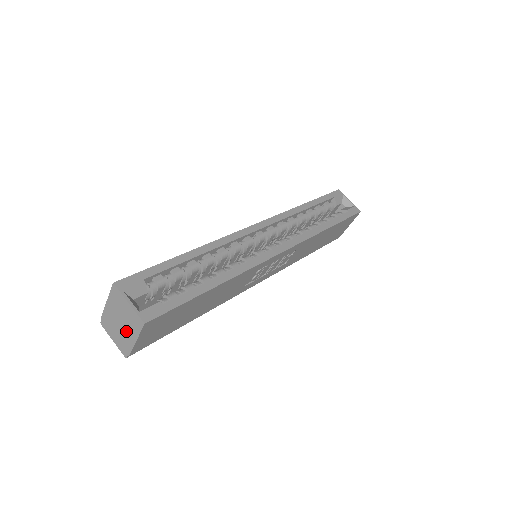
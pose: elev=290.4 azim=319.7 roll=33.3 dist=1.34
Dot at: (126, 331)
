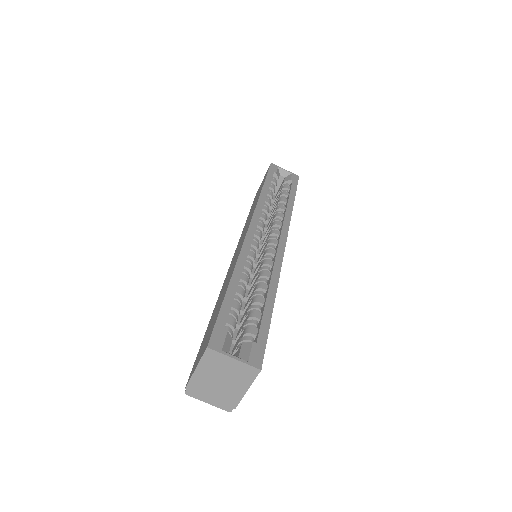
Dot at: (230, 387)
